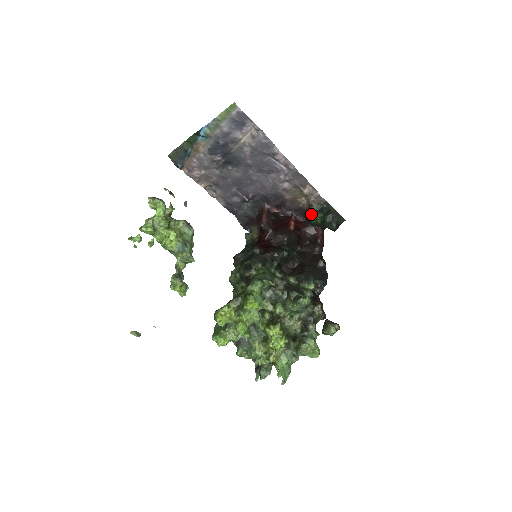
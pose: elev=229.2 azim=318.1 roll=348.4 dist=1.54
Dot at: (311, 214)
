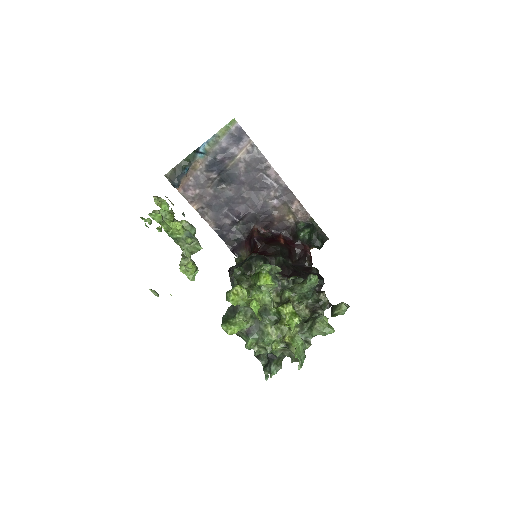
Dot at: (299, 231)
